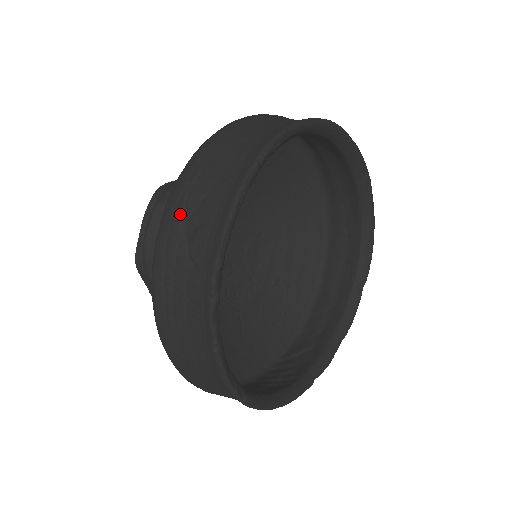
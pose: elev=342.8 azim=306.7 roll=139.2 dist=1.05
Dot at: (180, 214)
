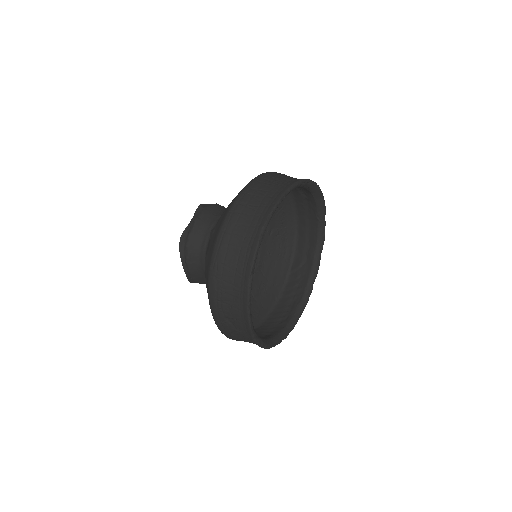
Dot at: (222, 315)
